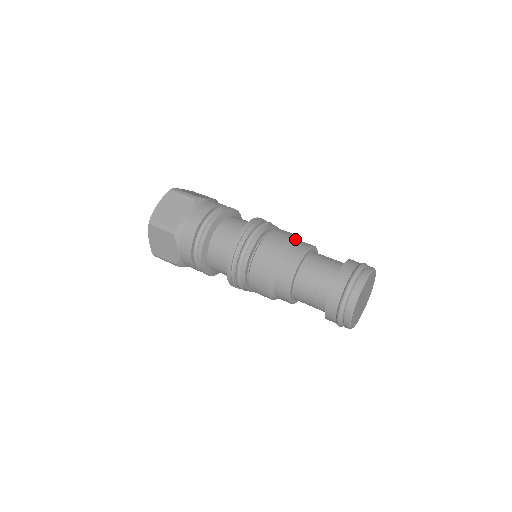
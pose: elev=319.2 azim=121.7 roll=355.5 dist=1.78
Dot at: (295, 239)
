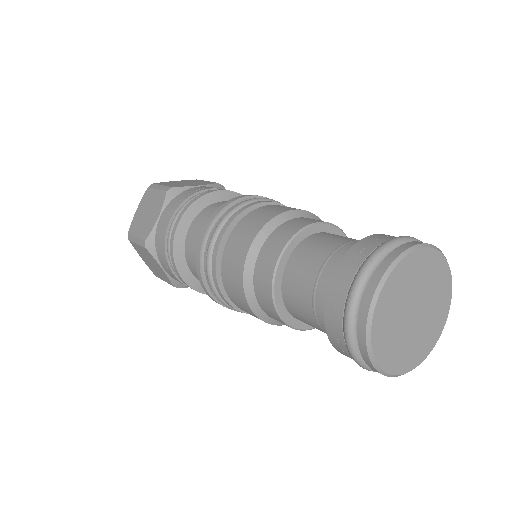
Dot at: (285, 218)
